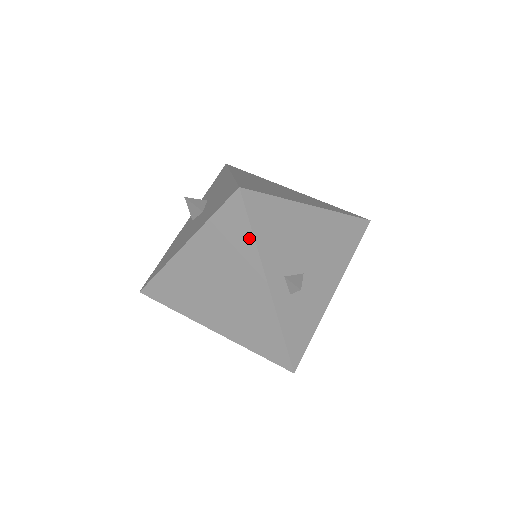
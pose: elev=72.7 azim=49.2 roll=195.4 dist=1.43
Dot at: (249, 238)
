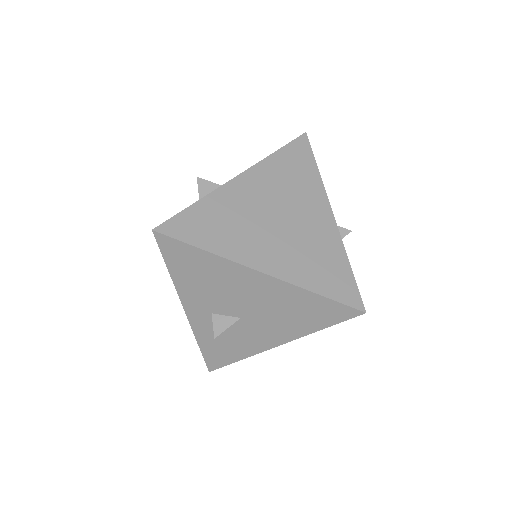
Dot at: (314, 170)
